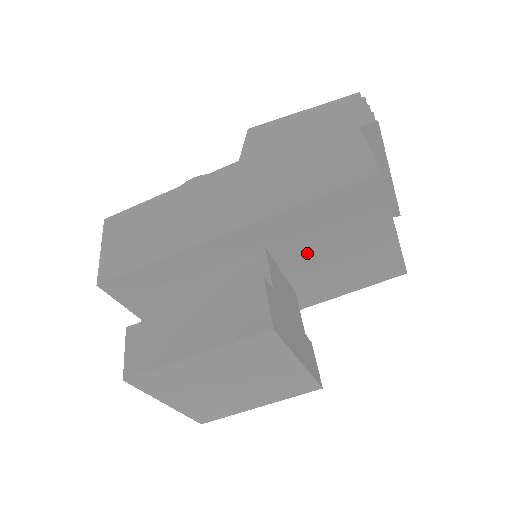
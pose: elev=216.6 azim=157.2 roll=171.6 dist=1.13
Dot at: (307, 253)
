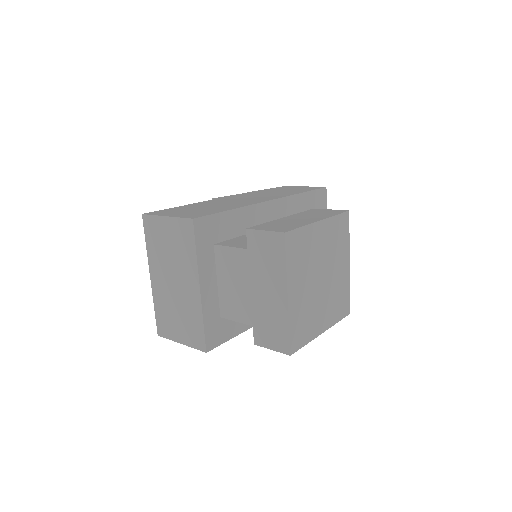
Dot at: occluded
